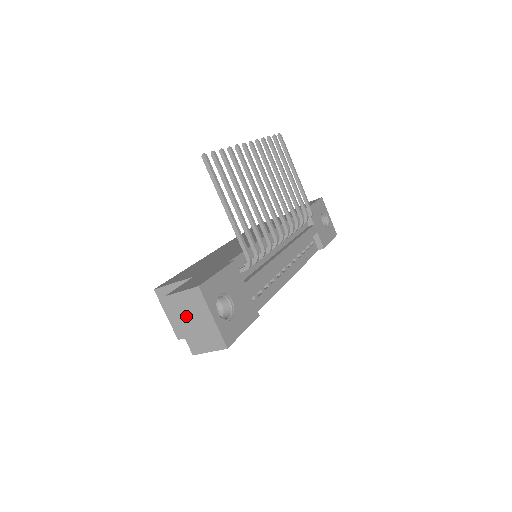
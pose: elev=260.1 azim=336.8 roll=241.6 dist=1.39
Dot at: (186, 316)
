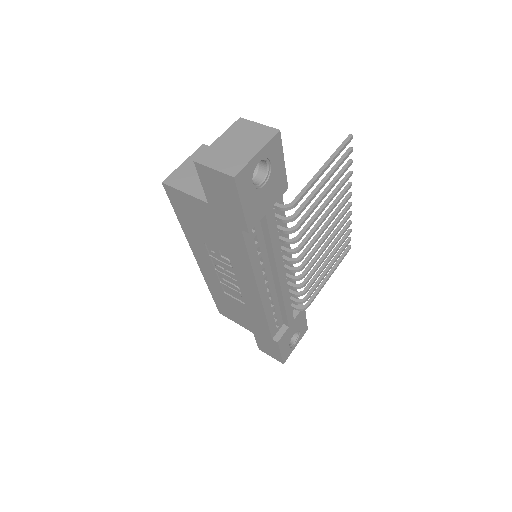
Dot at: (236, 137)
